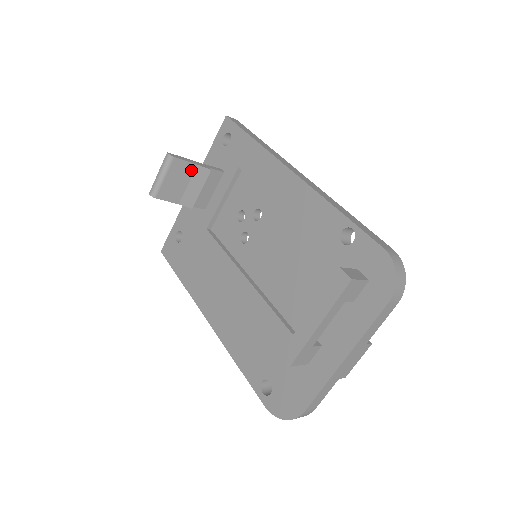
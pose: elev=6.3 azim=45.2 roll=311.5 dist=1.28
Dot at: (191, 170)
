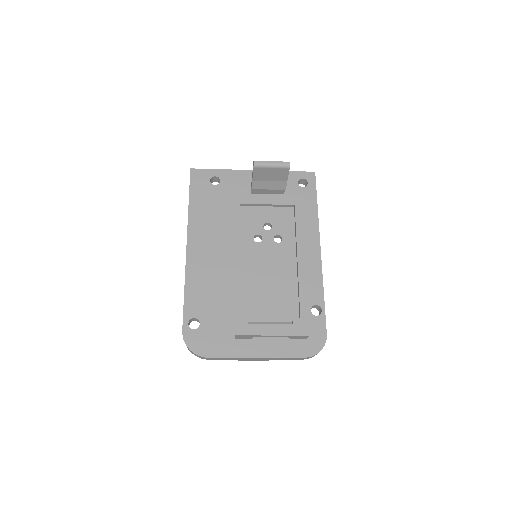
Dot at: (282, 179)
